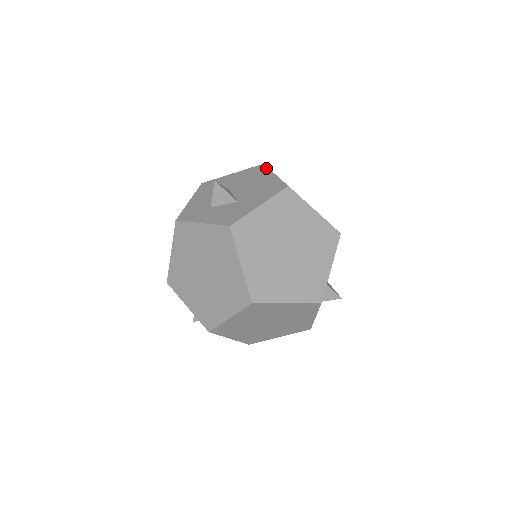
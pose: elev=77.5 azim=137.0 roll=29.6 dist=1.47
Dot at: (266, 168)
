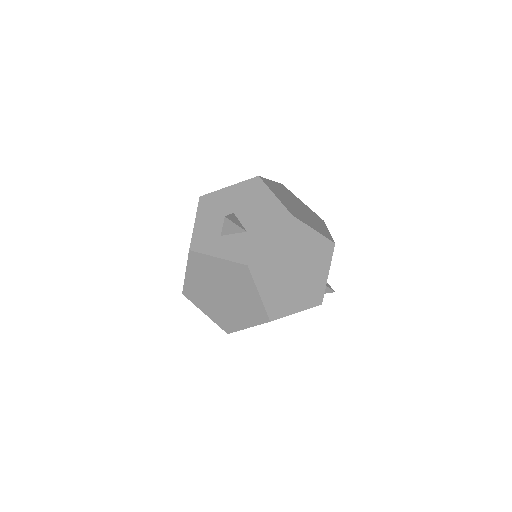
Dot at: (263, 184)
